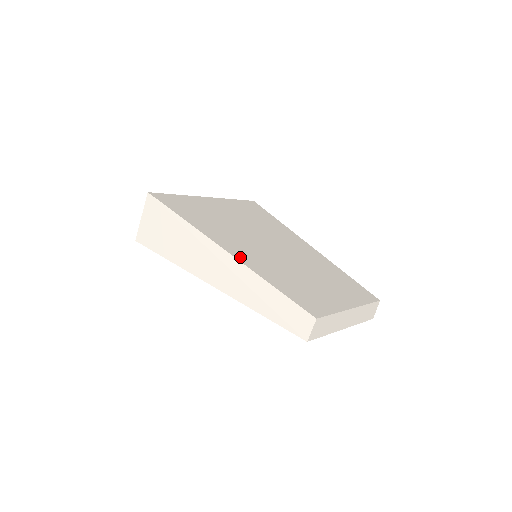
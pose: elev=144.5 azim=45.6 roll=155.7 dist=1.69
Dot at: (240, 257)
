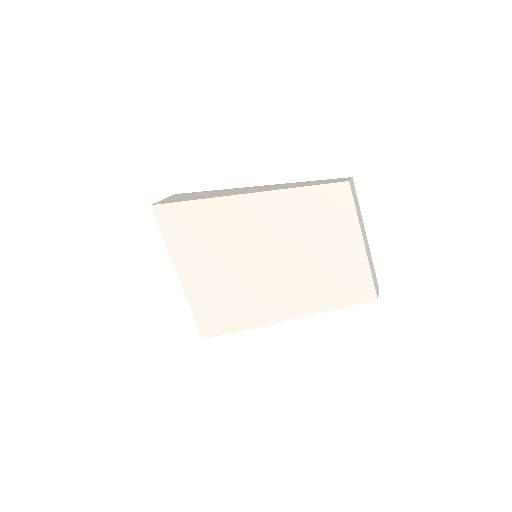
Dot at: occluded
